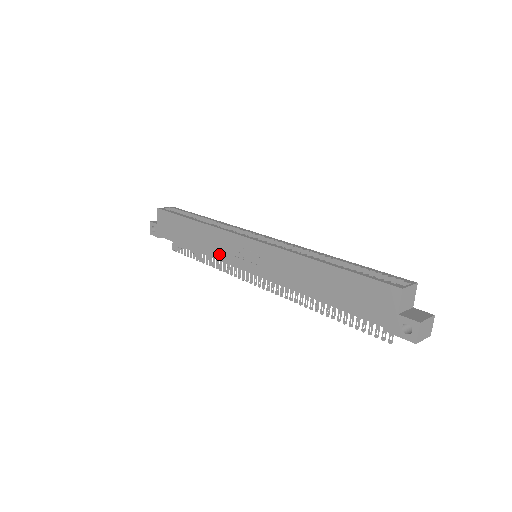
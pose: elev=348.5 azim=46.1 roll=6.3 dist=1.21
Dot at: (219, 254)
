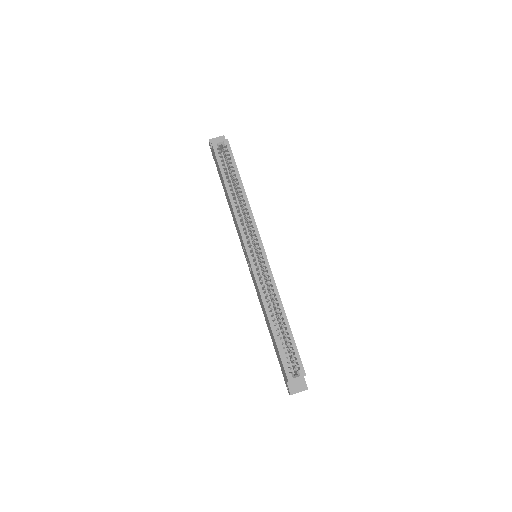
Dot at: (237, 231)
